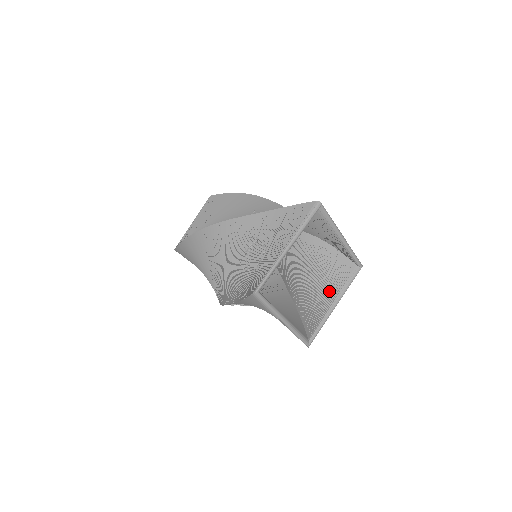
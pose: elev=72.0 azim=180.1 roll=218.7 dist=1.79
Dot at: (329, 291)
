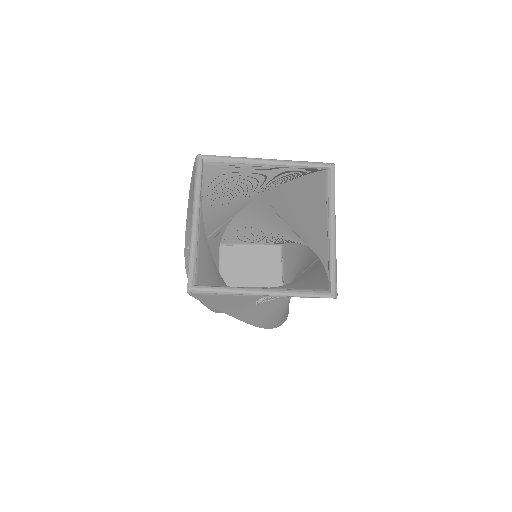
Dot at: (273, 287)
